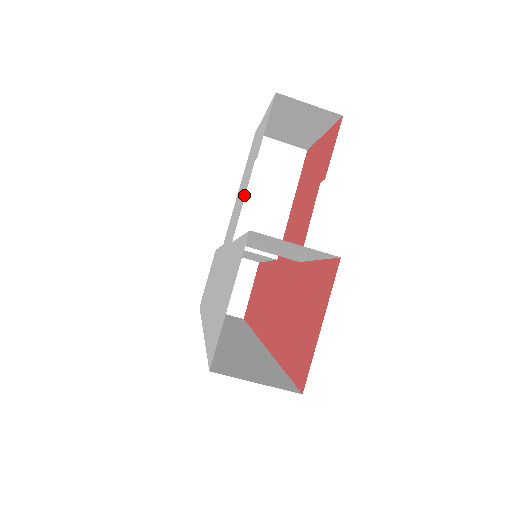
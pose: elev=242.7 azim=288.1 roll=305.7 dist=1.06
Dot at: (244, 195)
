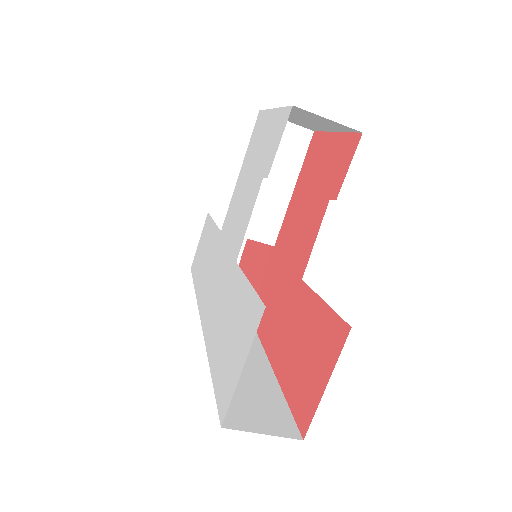
Dot at: (250, 210)
